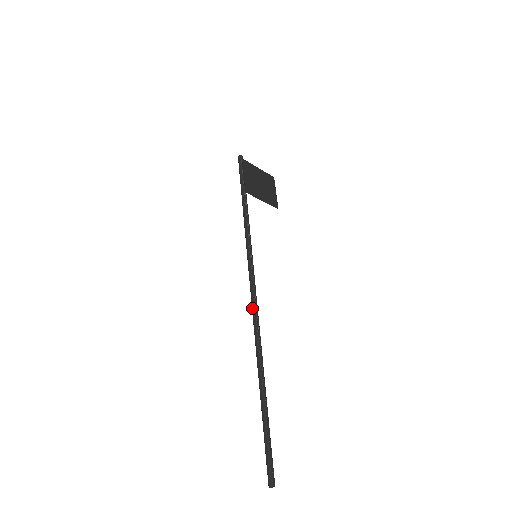
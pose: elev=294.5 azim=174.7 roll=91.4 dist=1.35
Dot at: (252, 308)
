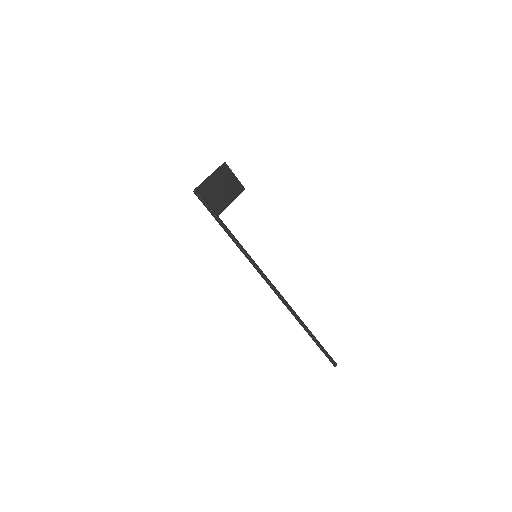
Dot at: occluded
